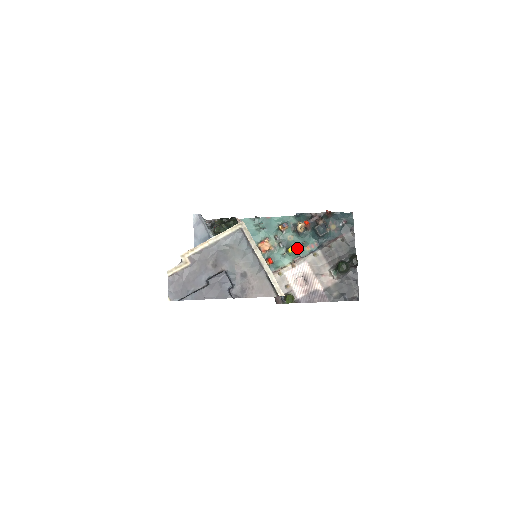
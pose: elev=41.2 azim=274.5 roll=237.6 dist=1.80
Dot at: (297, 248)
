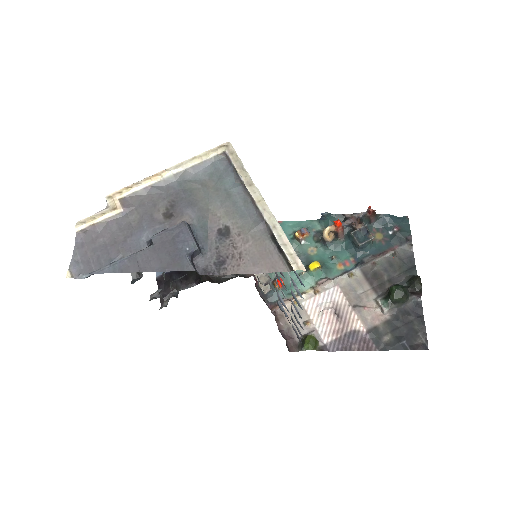
Dot at: (323, 265)
